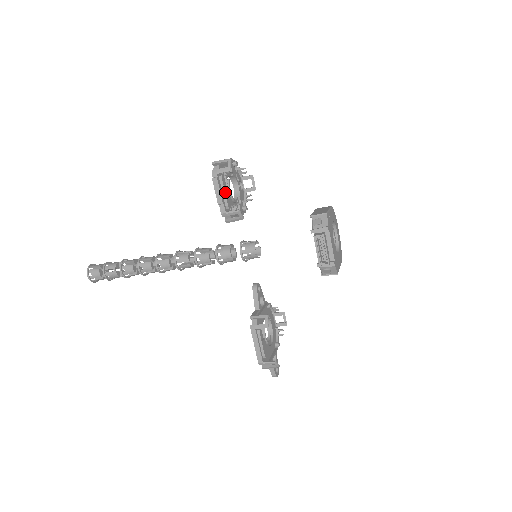
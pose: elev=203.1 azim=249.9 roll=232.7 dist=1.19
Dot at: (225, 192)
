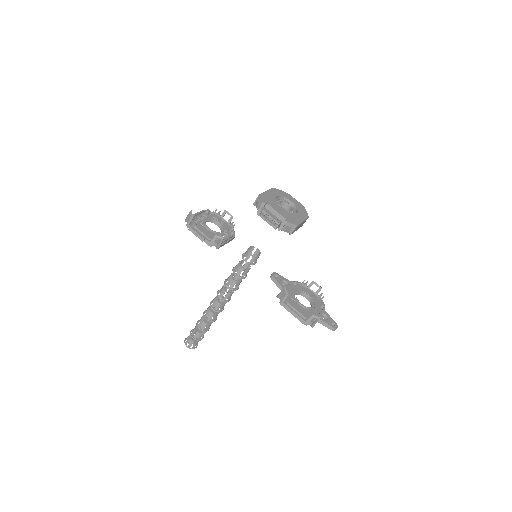
Dot at: occluded
